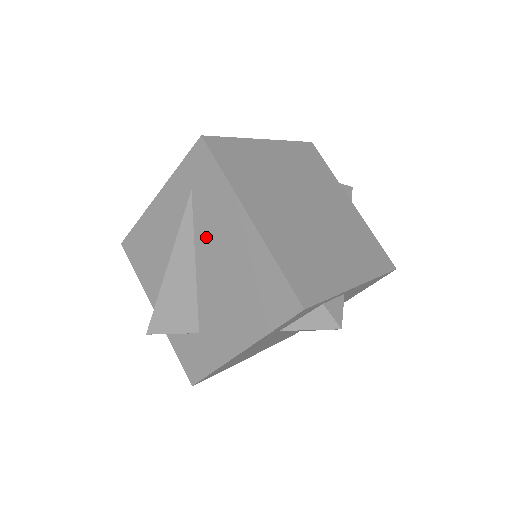
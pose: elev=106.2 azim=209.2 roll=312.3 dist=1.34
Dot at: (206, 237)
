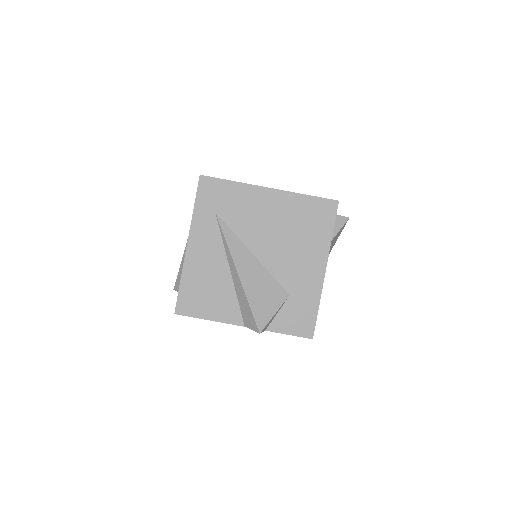
Dot at: (248, 229)
